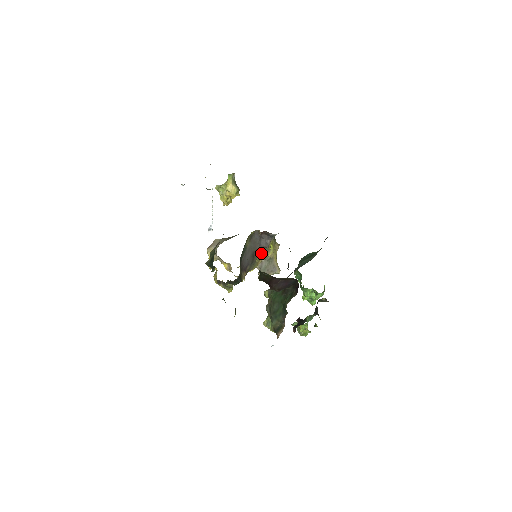
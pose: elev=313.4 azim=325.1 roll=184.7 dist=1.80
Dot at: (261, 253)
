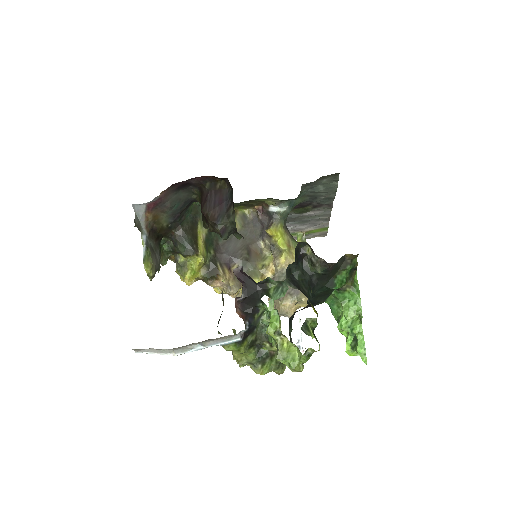
Dot at: (270, 259)
